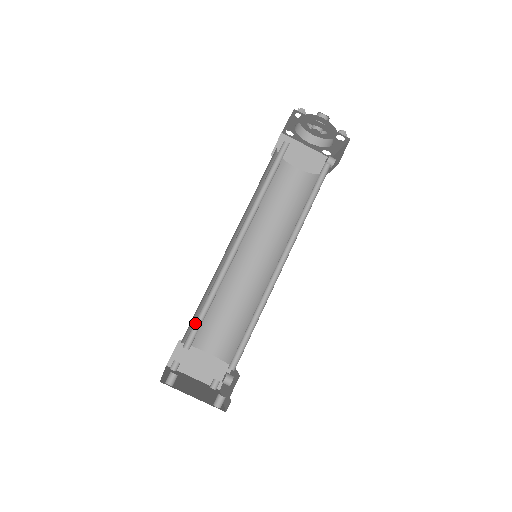
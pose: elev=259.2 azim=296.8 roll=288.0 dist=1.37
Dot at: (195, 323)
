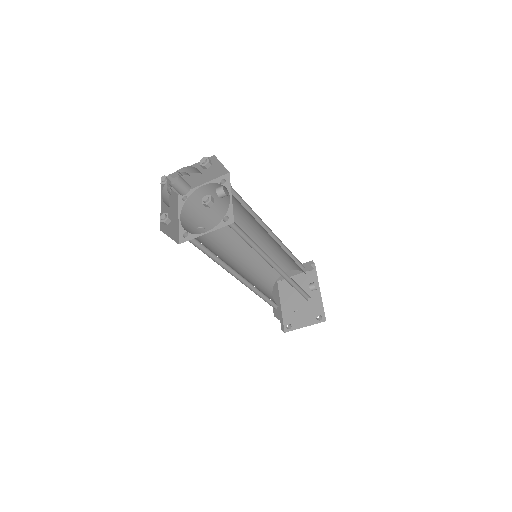
Dot at: (269, 302)
